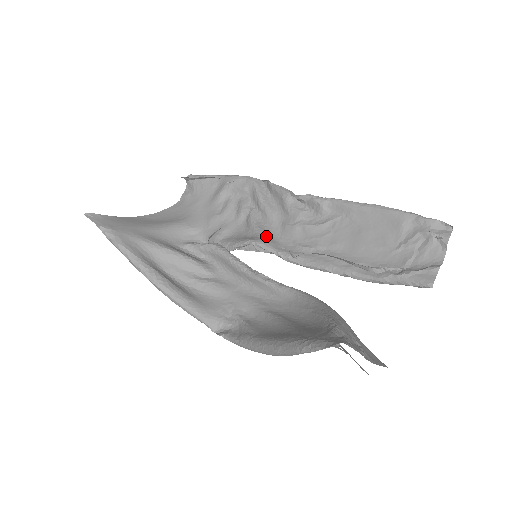
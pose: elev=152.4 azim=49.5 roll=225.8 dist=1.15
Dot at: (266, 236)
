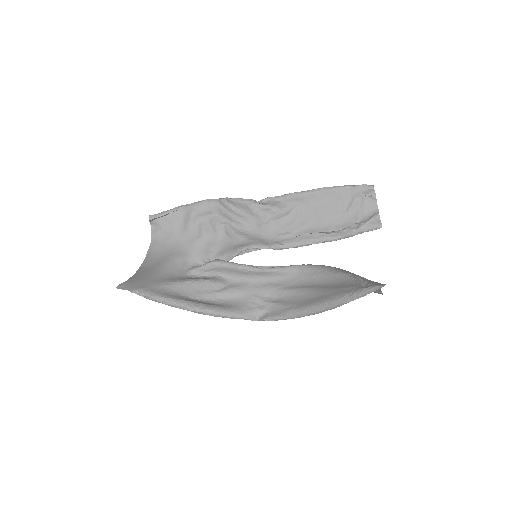
Dot at: (252, 239)
